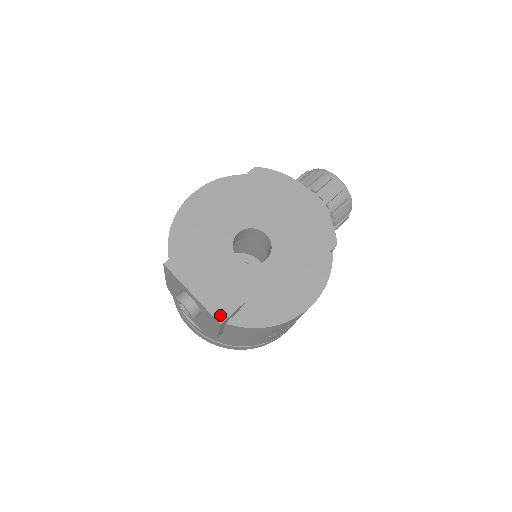
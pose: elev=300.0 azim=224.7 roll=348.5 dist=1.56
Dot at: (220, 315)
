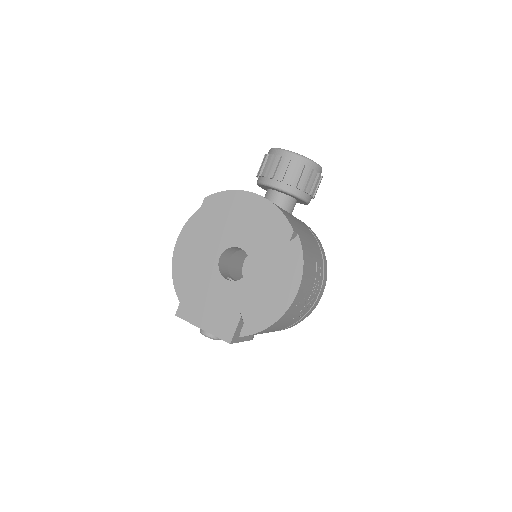
Dot at: (227, 337)
